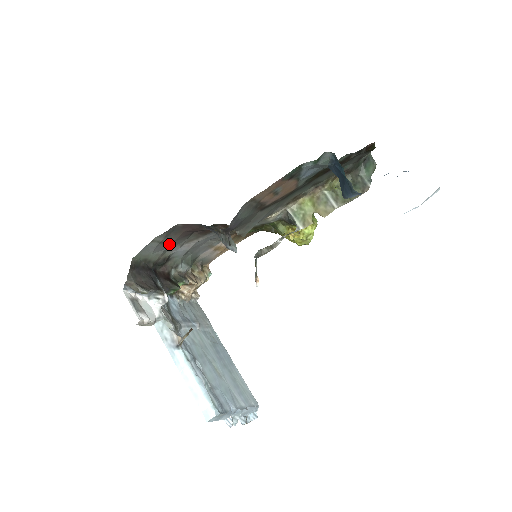
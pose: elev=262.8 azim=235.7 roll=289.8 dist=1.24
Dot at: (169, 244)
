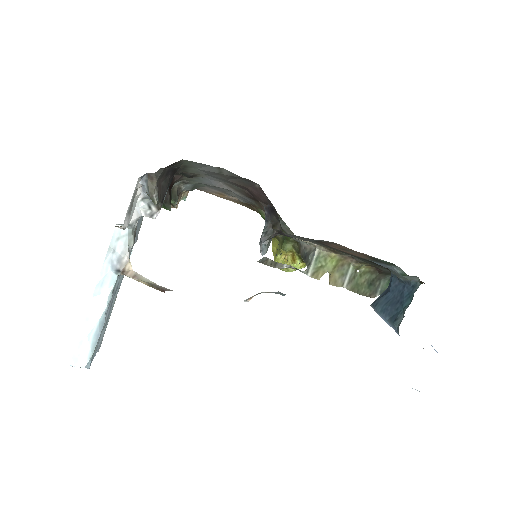
Dot at: (219, 176)
